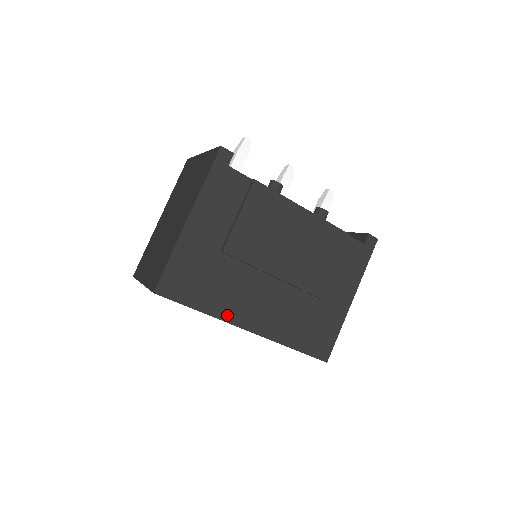
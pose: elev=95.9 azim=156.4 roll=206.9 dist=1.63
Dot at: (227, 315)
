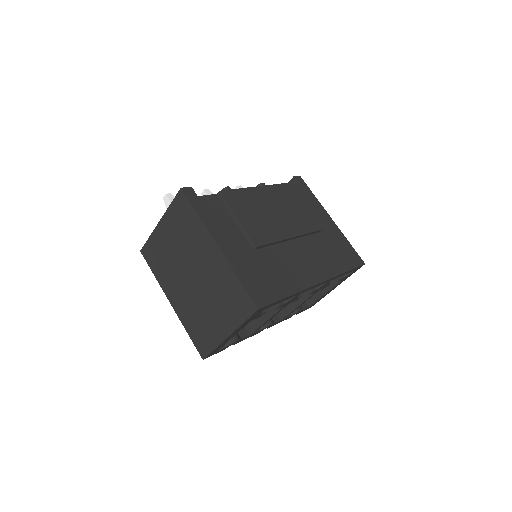
Dot at: (301, 284)
